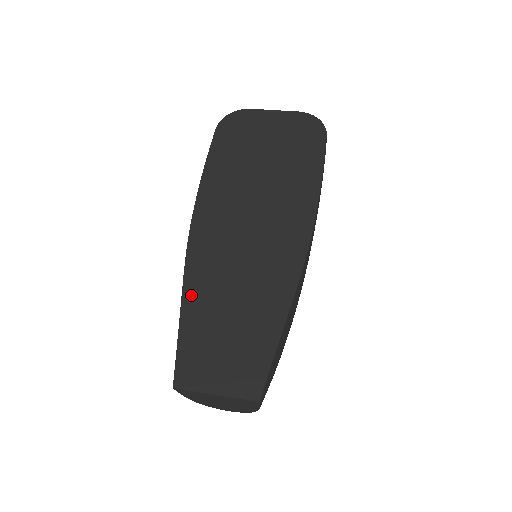
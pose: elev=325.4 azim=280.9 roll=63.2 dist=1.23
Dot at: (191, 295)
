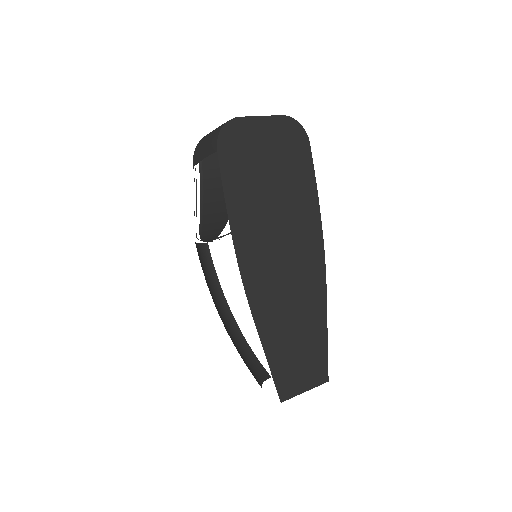
Dot at: (266, 334)
